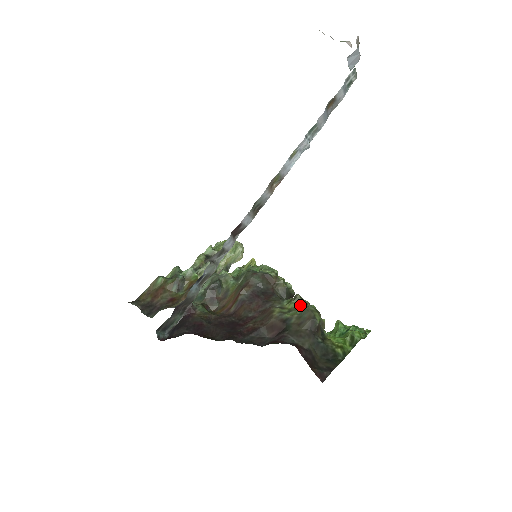
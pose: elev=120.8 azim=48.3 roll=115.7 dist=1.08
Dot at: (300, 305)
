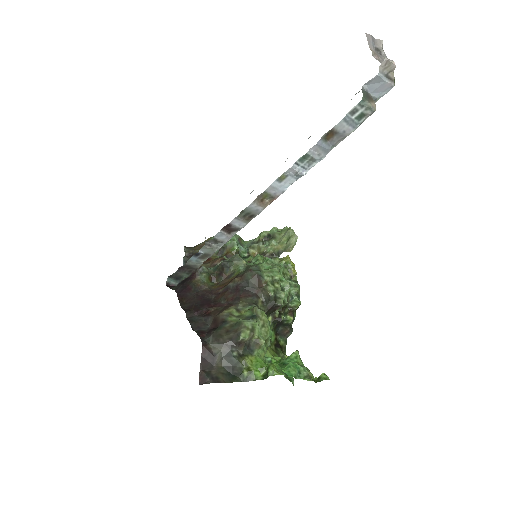
Dot at: (250, 317)
